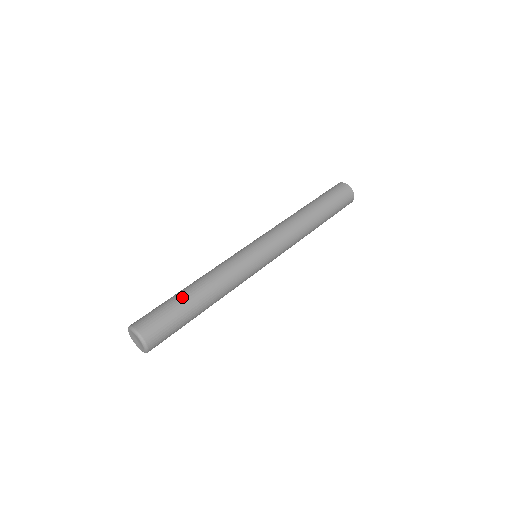
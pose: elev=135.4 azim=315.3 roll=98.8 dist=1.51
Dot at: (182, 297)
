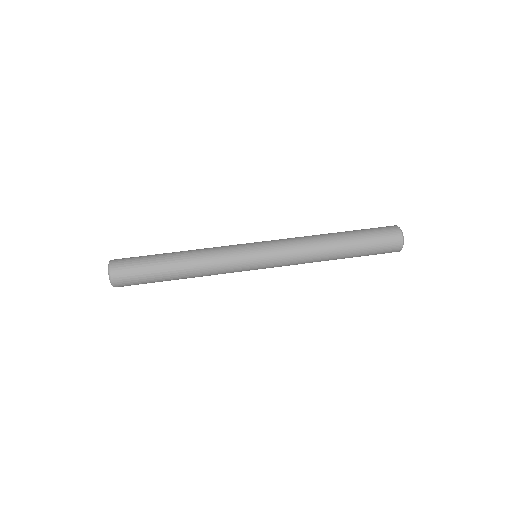
Dot at: (161, 254)
